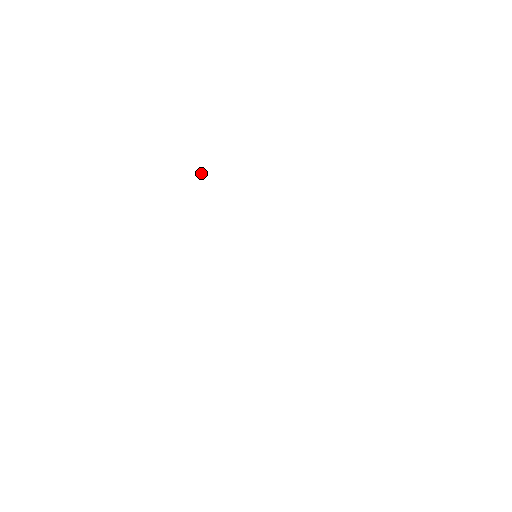
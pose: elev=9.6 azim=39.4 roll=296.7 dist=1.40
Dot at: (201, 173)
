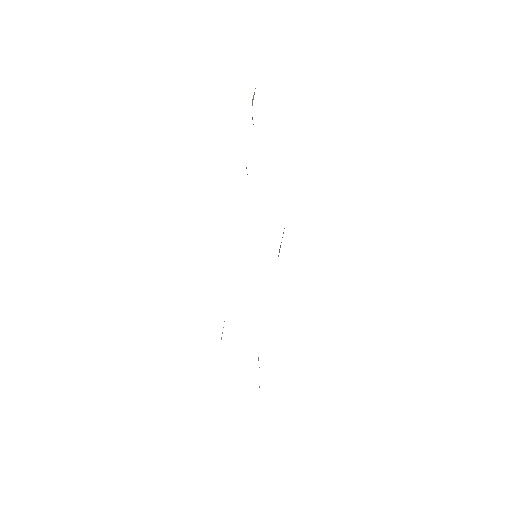
Dot at: (253, 96)
